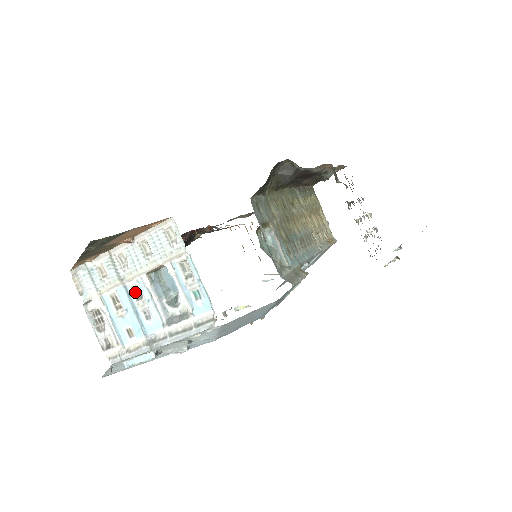
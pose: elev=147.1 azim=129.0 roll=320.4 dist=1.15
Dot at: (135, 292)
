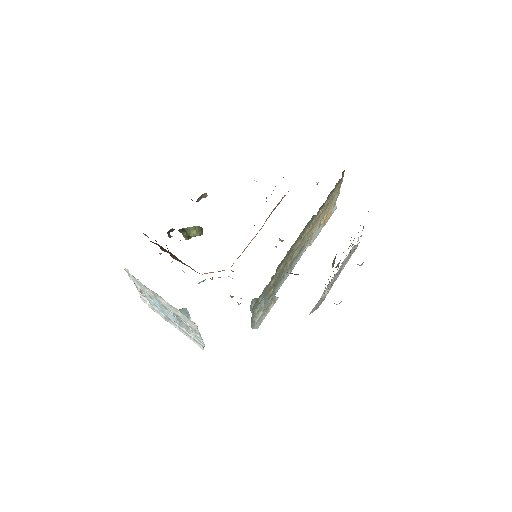
Dot at: occluded
